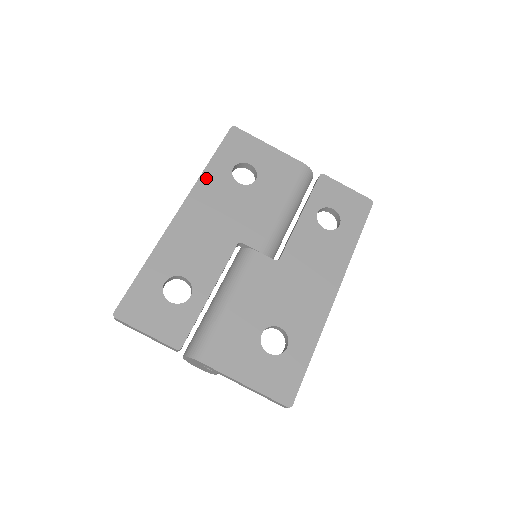
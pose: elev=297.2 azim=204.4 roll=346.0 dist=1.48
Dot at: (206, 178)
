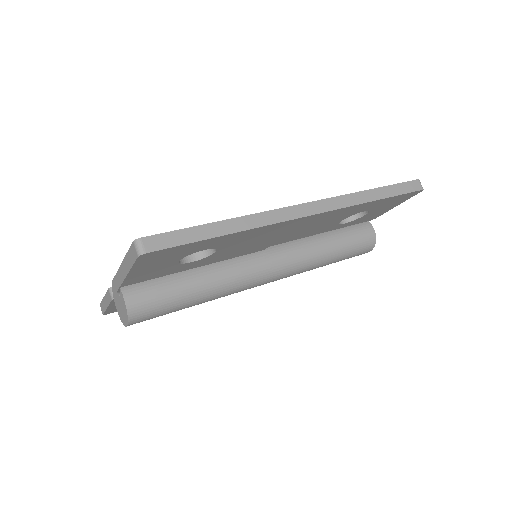
Dot at: occluded
